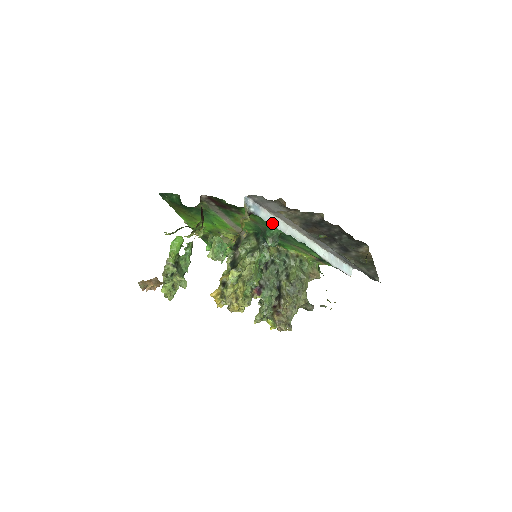
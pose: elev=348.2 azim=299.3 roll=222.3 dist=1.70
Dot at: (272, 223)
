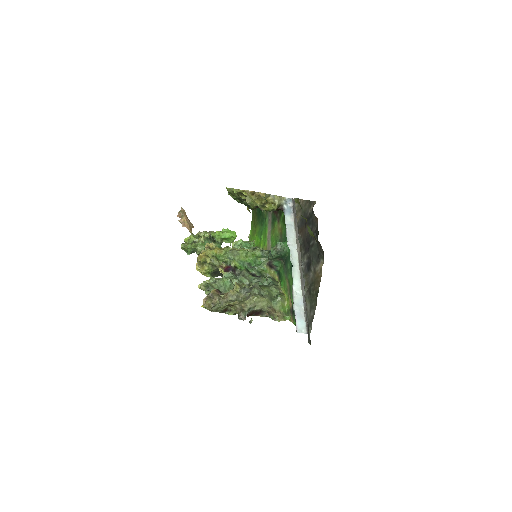
Dot at: (288, 228)
